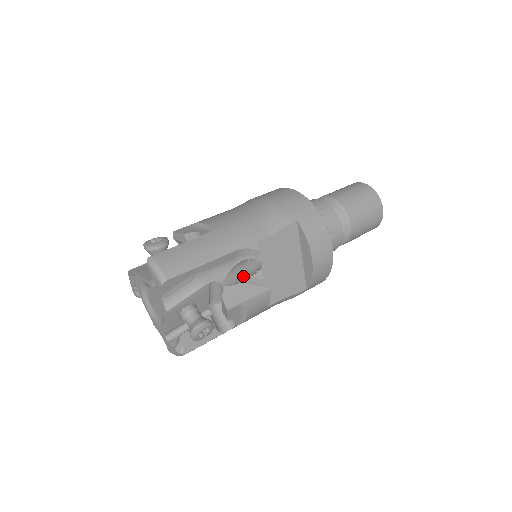
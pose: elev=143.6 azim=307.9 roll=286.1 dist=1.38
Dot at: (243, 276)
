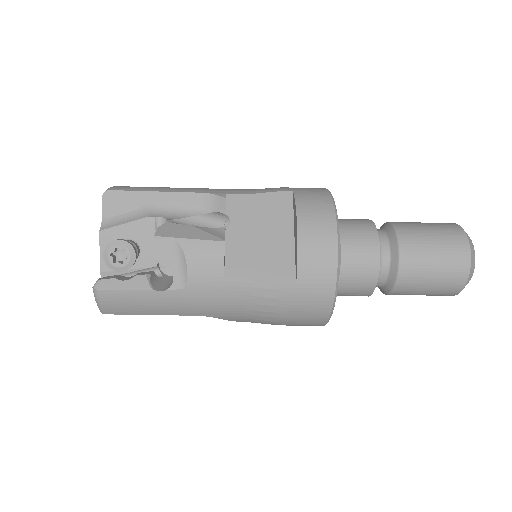
Dot at: occluded
